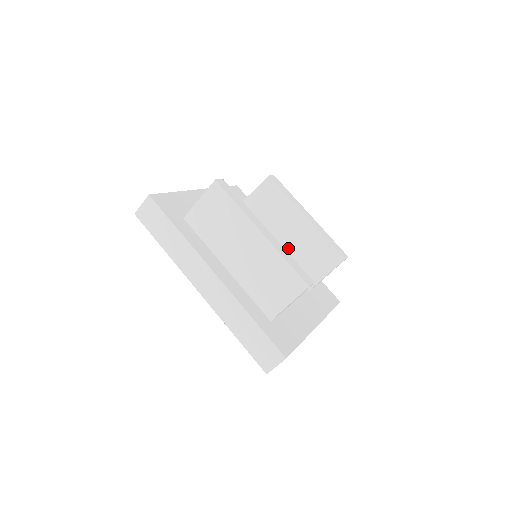
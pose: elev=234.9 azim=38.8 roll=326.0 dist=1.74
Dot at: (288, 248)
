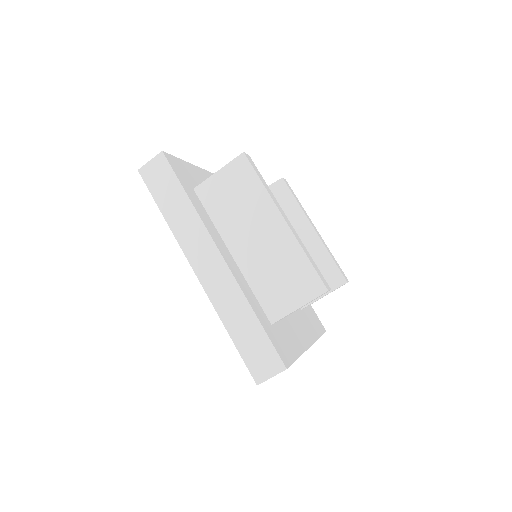
Dot at: occluded
